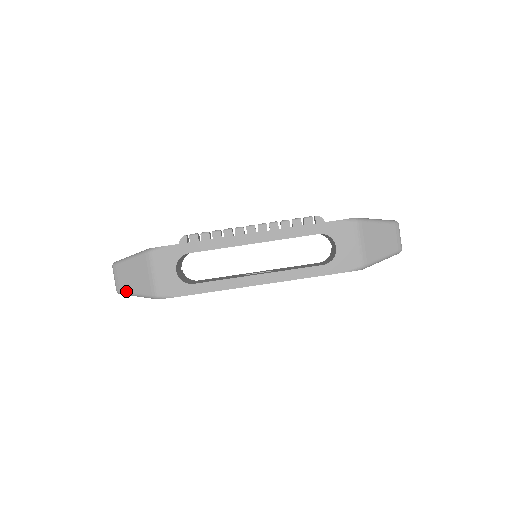
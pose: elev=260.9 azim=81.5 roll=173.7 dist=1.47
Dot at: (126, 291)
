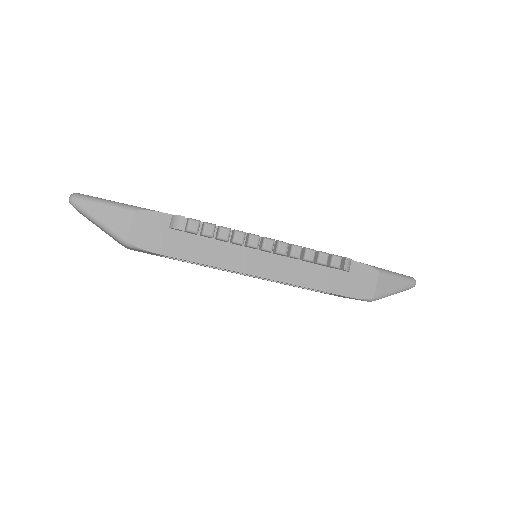
Dot at: occluded
